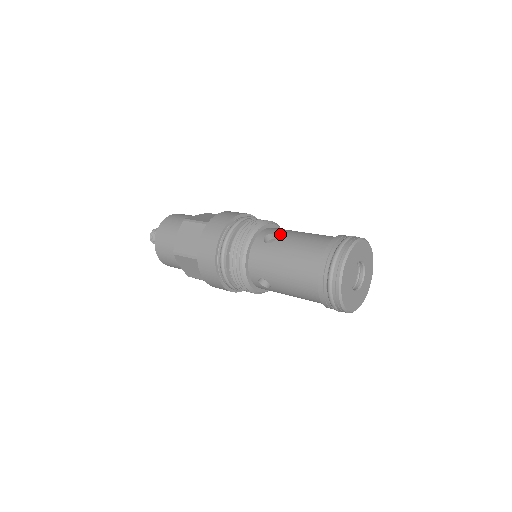
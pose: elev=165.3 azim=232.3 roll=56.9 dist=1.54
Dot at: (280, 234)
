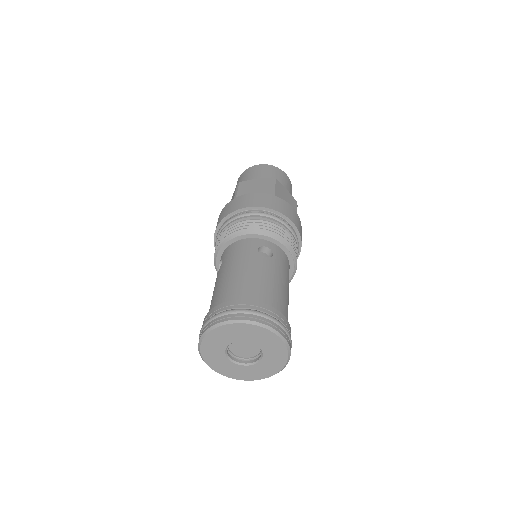
Dot at: (273, 260)
